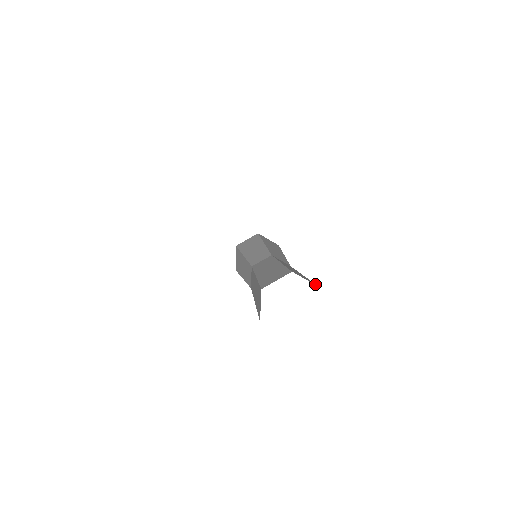
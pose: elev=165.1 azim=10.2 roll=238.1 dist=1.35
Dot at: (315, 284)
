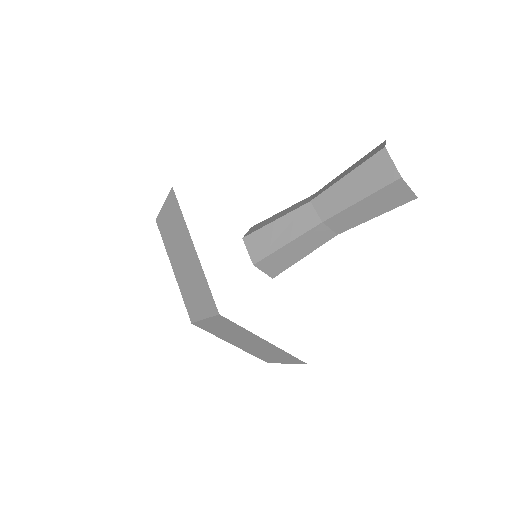
Dot at: occluded
